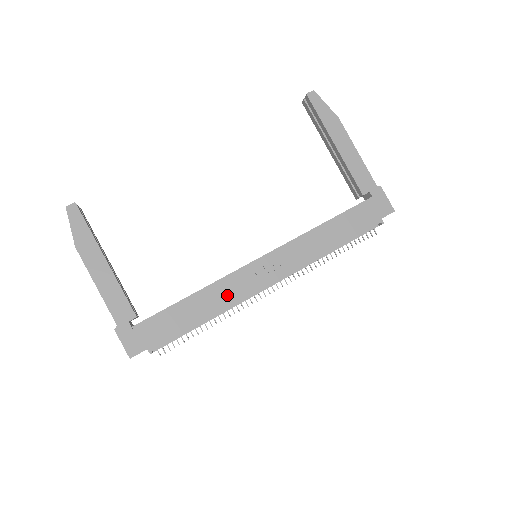
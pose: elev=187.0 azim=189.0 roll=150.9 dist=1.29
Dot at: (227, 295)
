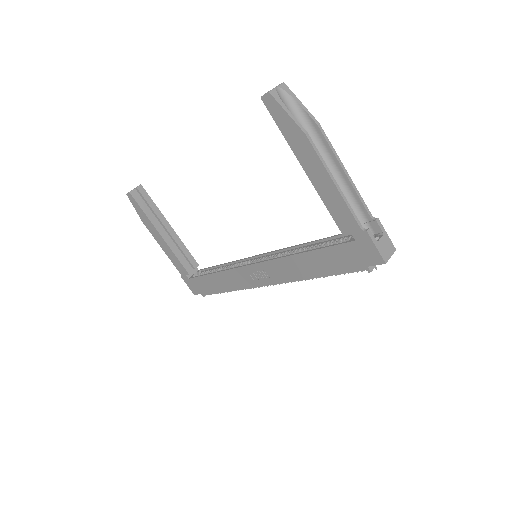
Dot at: (236, 282)
